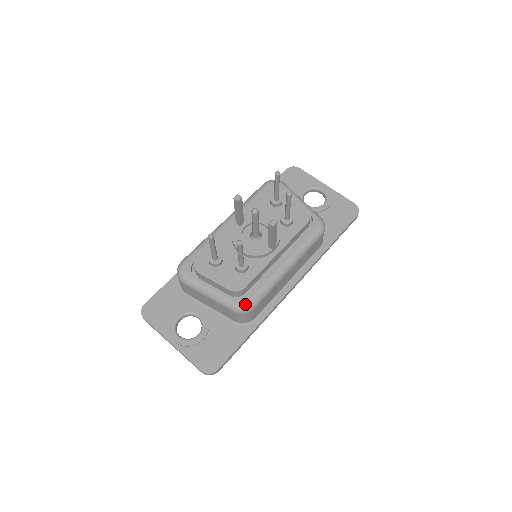
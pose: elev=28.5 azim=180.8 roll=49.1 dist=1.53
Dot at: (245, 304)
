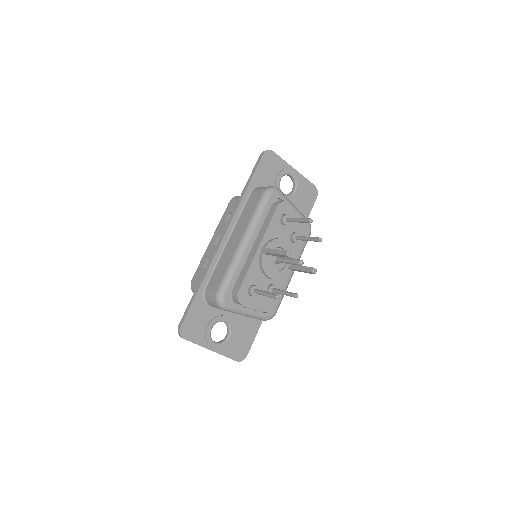
Dot at: (273, 315)
